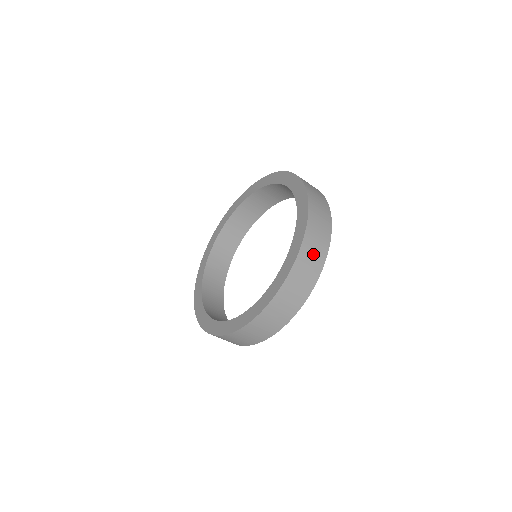
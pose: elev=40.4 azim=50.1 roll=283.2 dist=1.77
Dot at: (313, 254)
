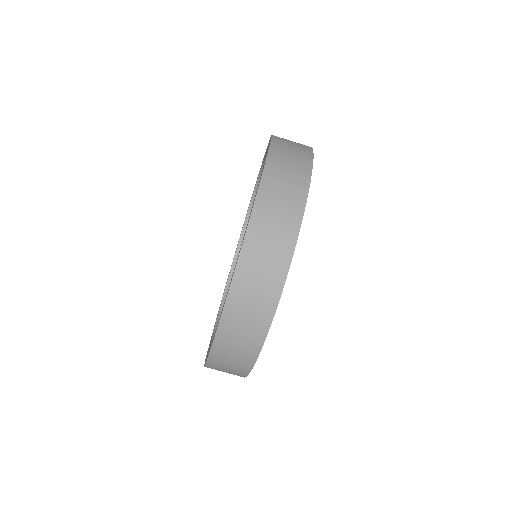
Dot at: (261, 273)
